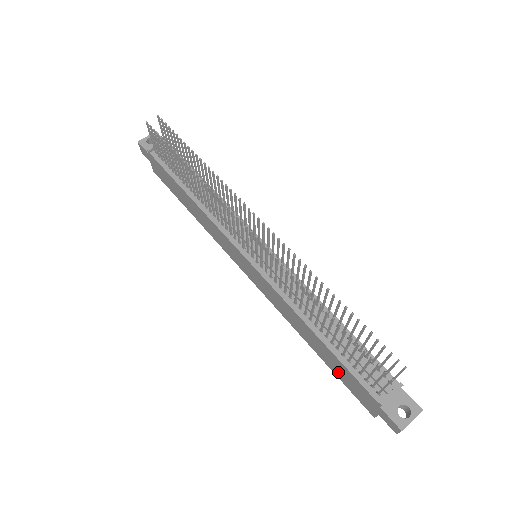
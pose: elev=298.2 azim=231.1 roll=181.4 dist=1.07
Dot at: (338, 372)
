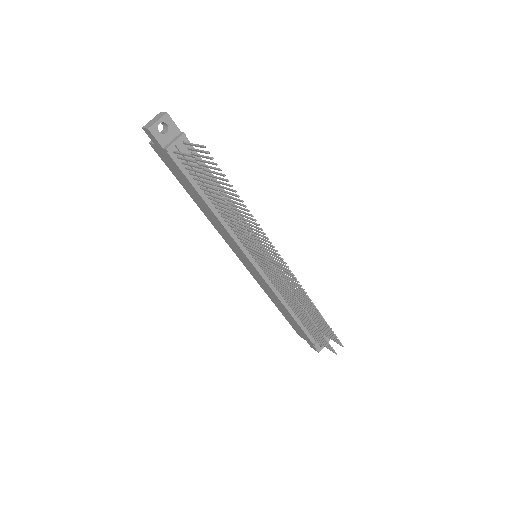
Dot at: (290, 321)
